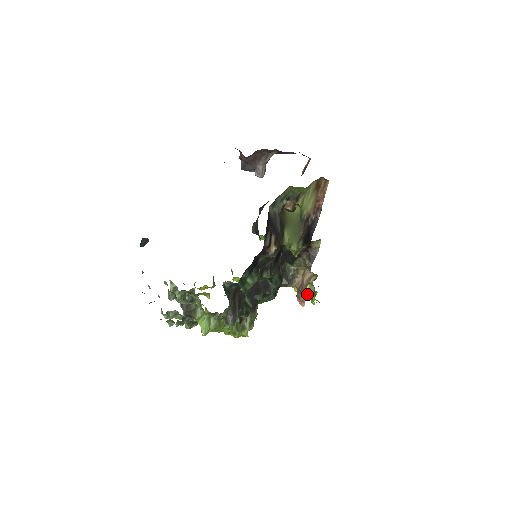
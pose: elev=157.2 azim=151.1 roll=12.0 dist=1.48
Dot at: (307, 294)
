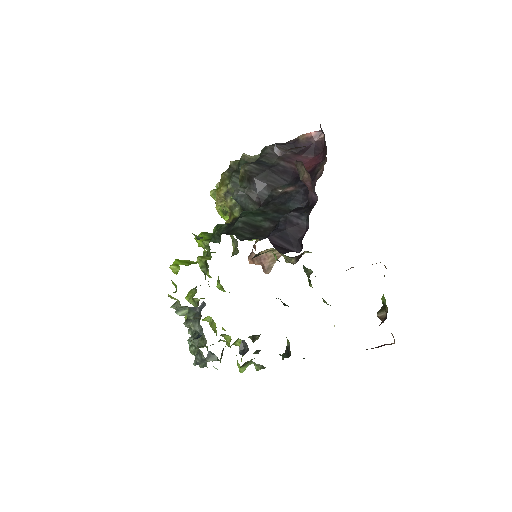
Dot at: occluded
